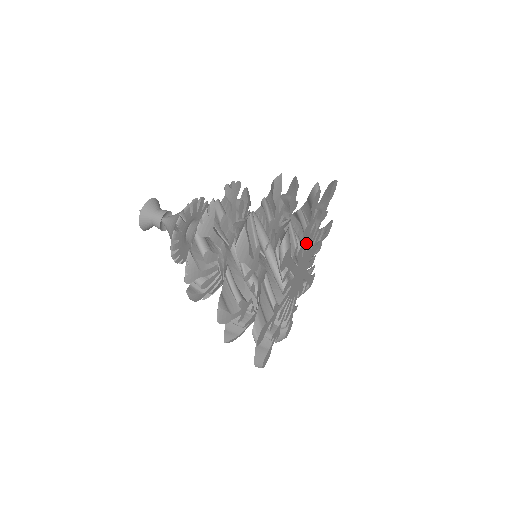
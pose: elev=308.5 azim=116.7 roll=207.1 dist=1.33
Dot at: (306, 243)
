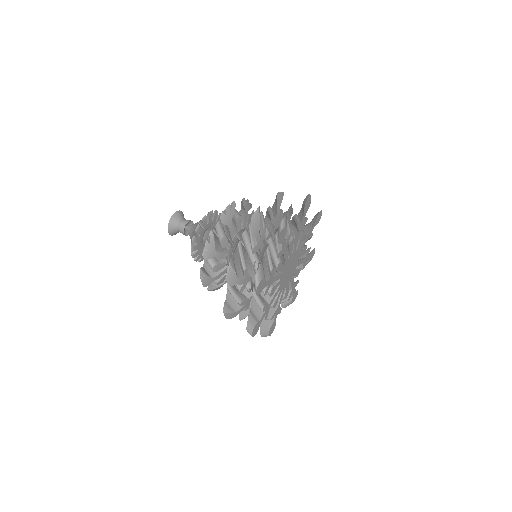
Dot at: (285, 256)
